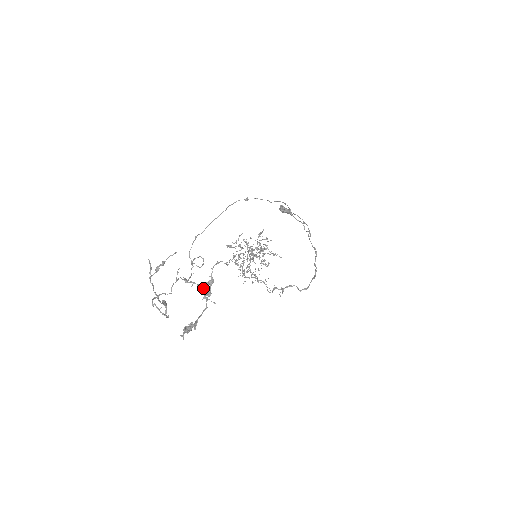
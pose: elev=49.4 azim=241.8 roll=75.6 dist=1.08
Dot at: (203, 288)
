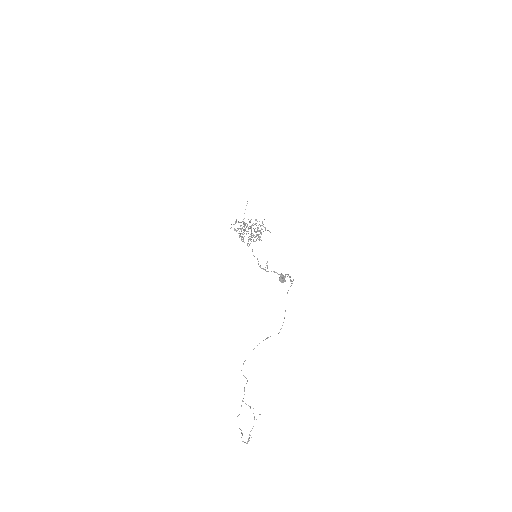
Dot at: (250, 407)
